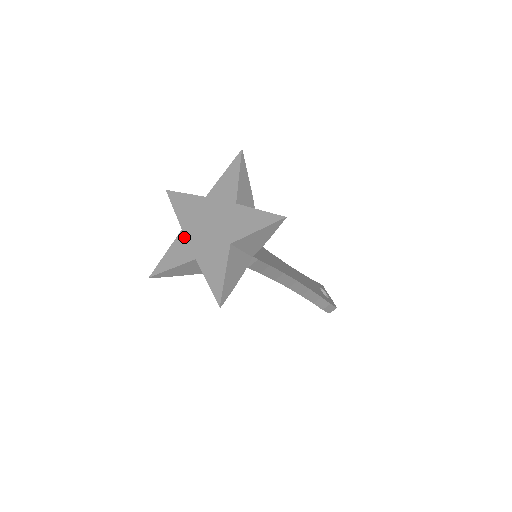
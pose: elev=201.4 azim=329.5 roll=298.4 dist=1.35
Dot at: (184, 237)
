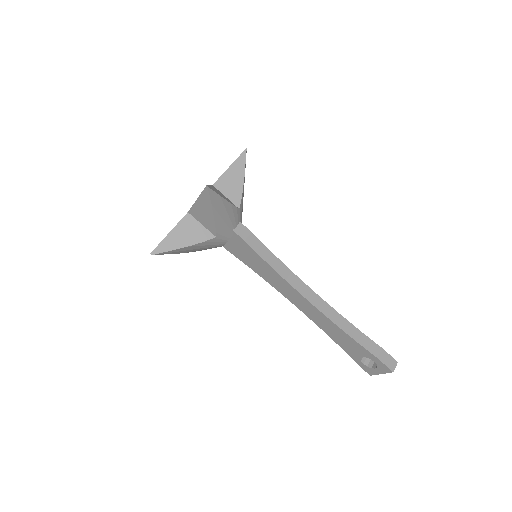
Dot at: occluded
